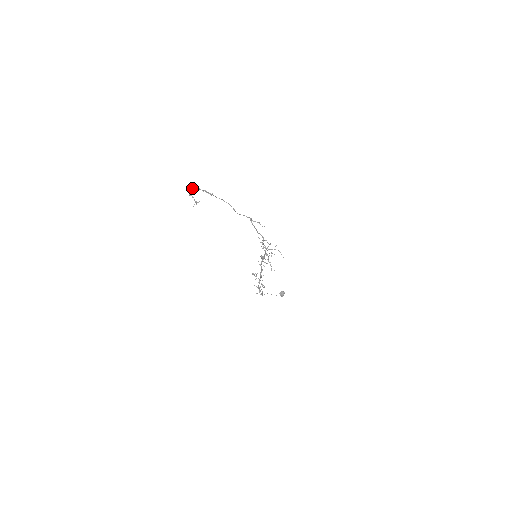
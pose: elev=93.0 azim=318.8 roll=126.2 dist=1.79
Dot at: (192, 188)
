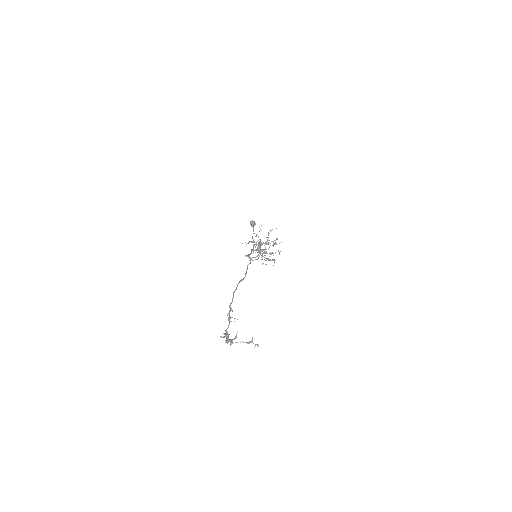
Dot at: occluded
